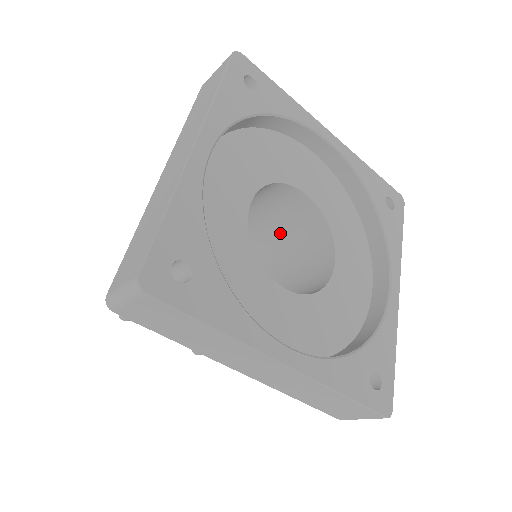
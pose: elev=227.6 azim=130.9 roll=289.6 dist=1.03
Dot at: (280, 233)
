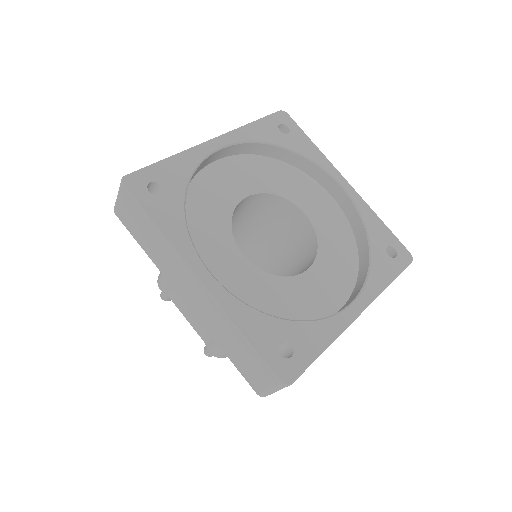
Dot at: (291, 256)
